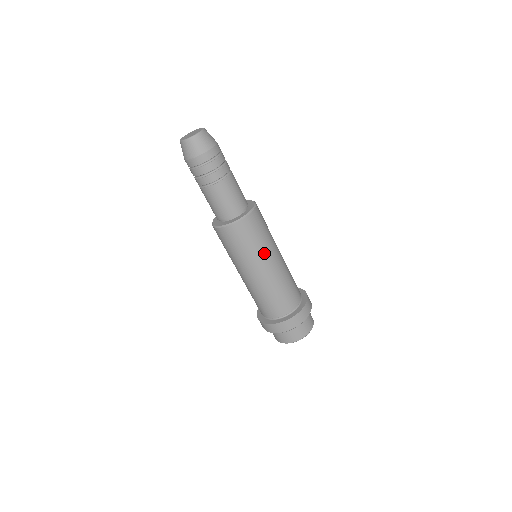
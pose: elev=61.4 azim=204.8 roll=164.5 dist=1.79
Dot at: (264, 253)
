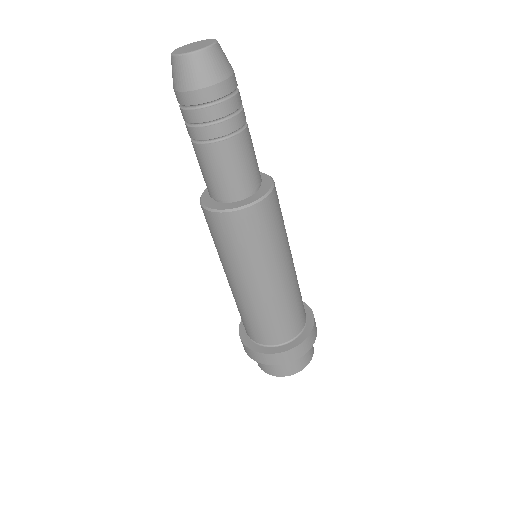
Dot at: (286, 245)
